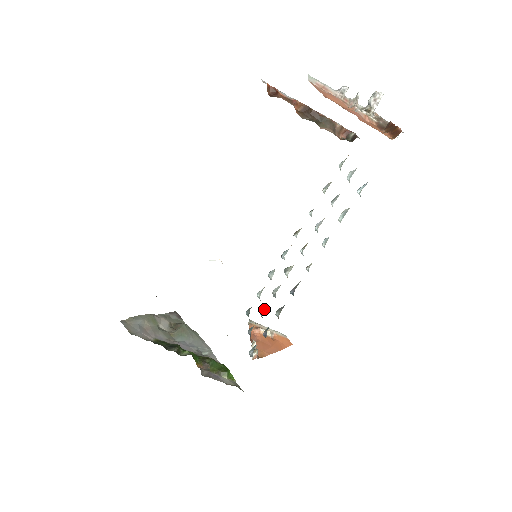
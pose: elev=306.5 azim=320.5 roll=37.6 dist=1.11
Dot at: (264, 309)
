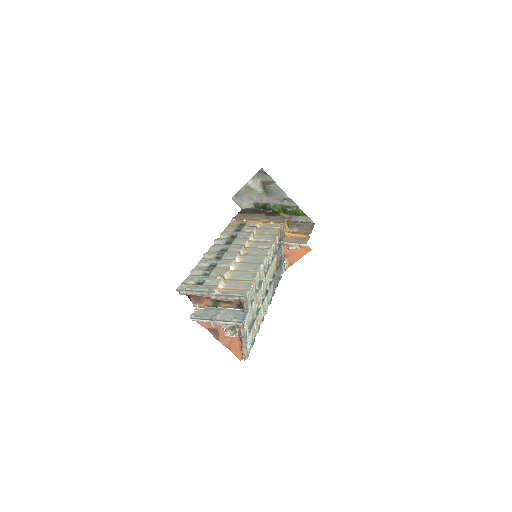
Dot at: (277, 263)
